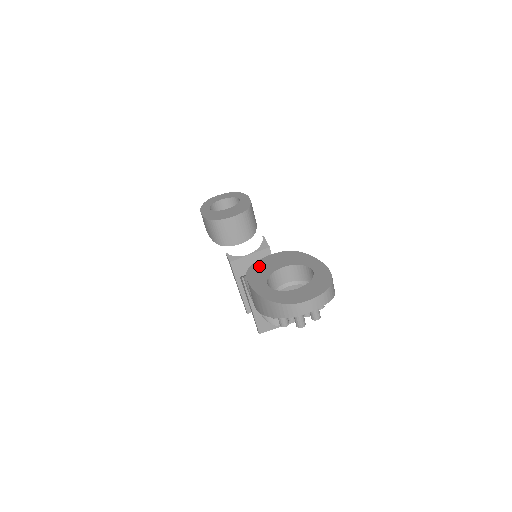
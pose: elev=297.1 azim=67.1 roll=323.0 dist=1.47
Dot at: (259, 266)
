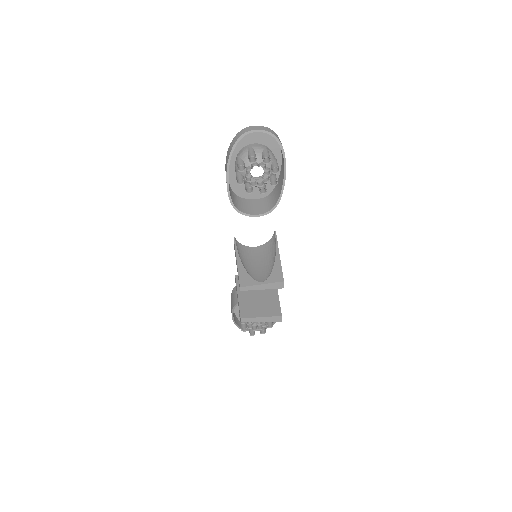
Dot at: (241, 190)
